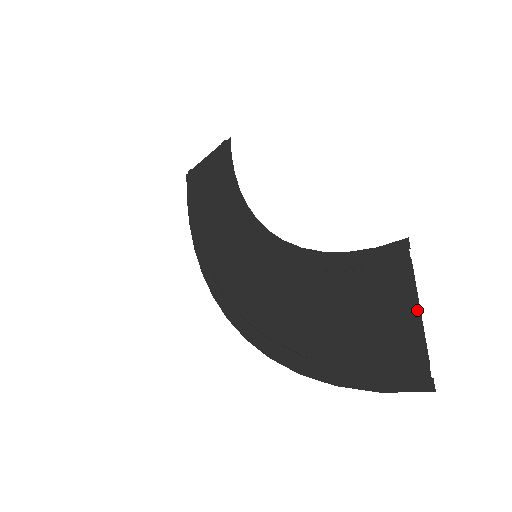
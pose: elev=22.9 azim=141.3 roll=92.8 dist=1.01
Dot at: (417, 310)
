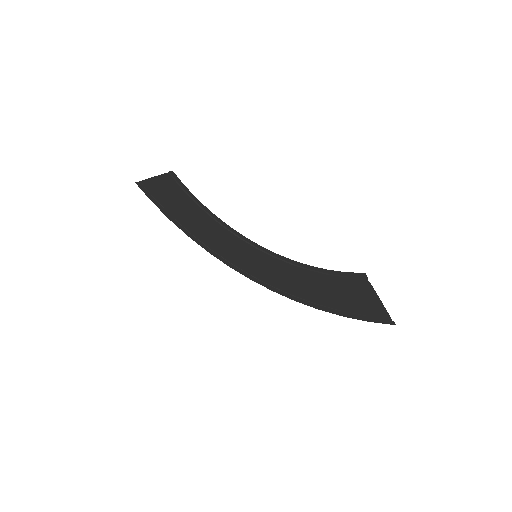
Dot at: (379, 301)
